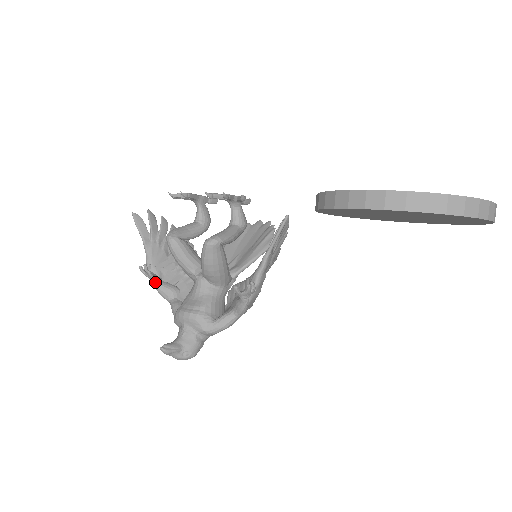
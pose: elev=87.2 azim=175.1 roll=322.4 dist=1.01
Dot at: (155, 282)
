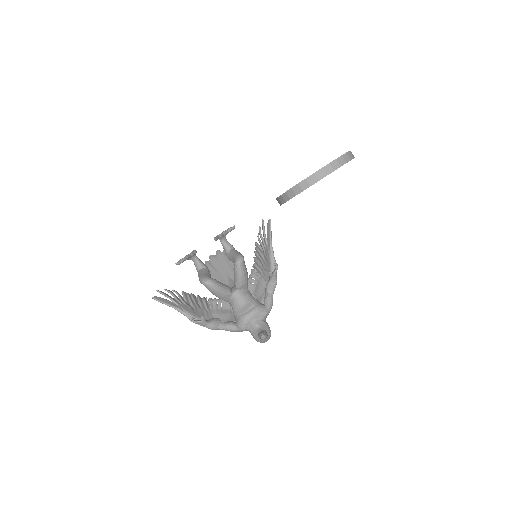
Dot at: (206, 322)
